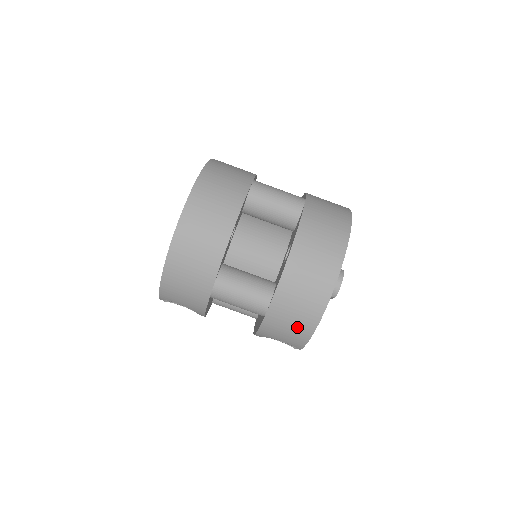
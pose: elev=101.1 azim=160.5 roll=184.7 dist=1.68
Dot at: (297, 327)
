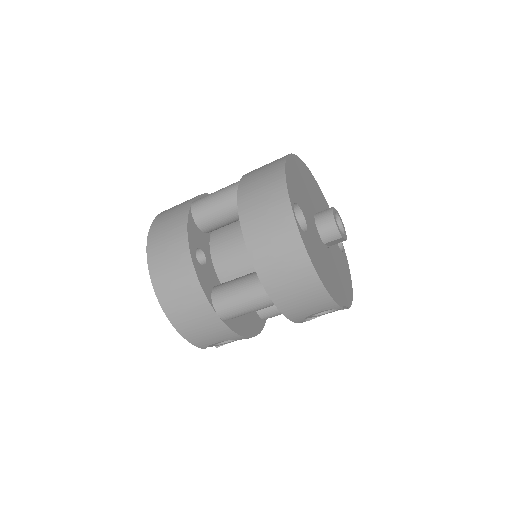
Dot at: (306, 292)
